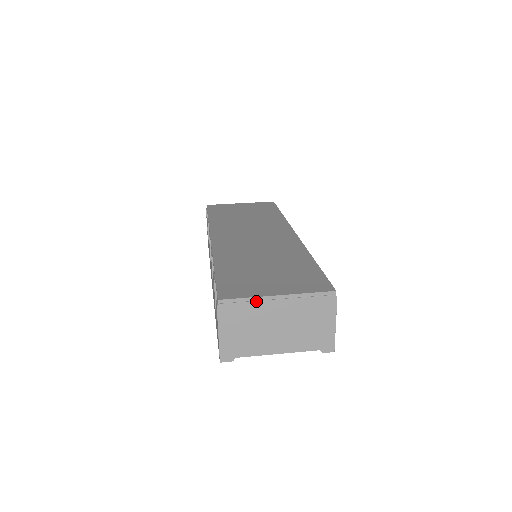
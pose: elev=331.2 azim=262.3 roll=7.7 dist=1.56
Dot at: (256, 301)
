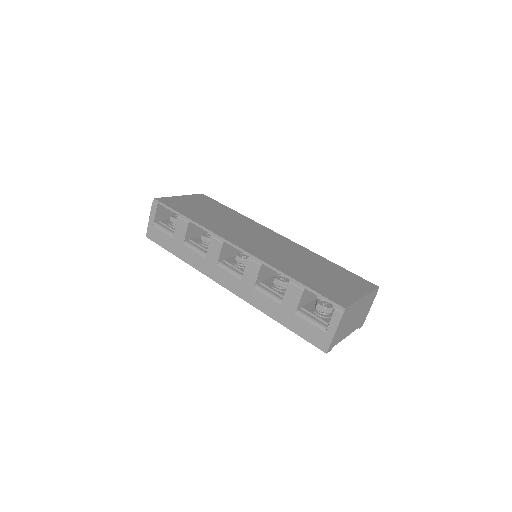
Dot at: (356, 304)
